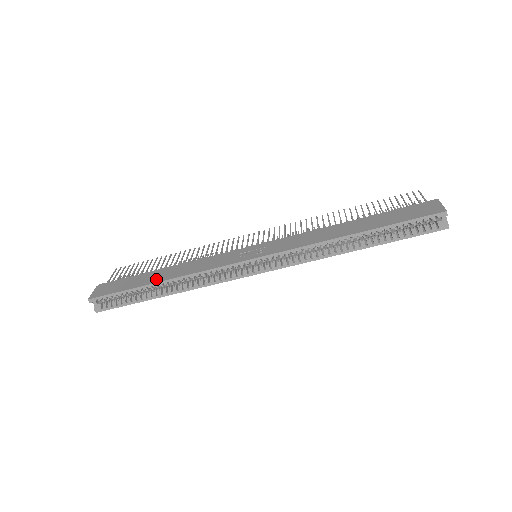
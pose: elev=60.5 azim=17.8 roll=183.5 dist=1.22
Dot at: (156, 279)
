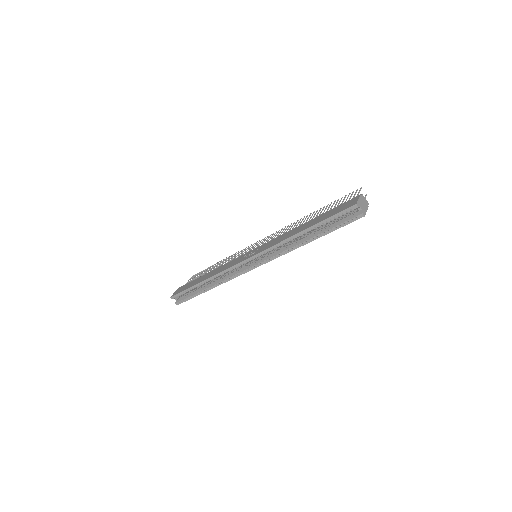
Dot at: (202, 280)
